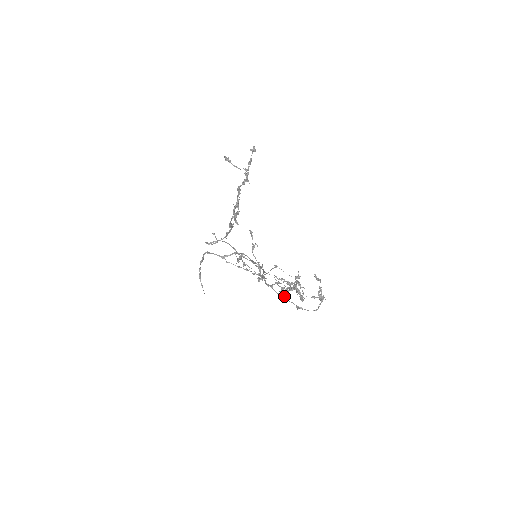
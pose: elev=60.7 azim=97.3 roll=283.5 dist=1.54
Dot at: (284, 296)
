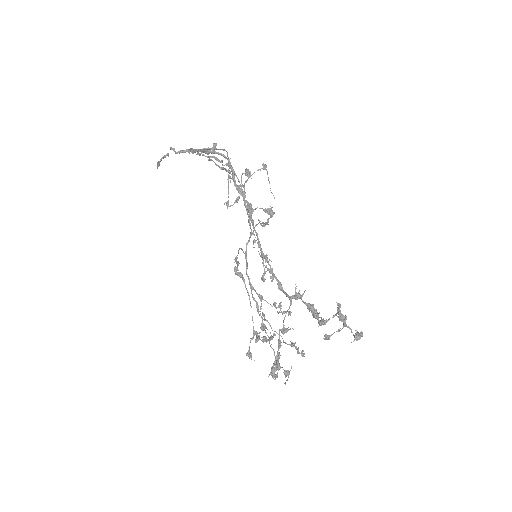
Dot at: (258, 309)
